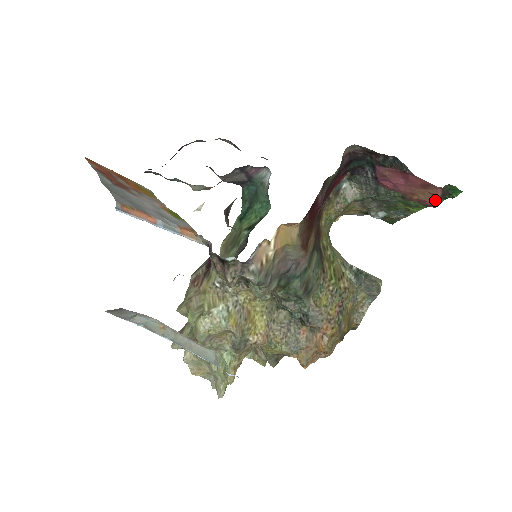
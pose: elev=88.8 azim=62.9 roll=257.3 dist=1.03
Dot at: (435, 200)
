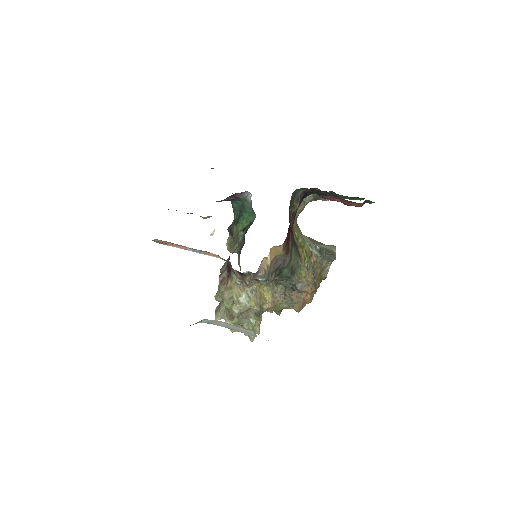
Dot at: (360, 206)
